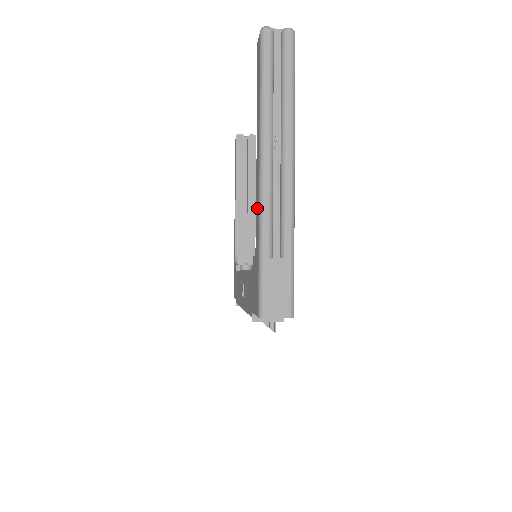
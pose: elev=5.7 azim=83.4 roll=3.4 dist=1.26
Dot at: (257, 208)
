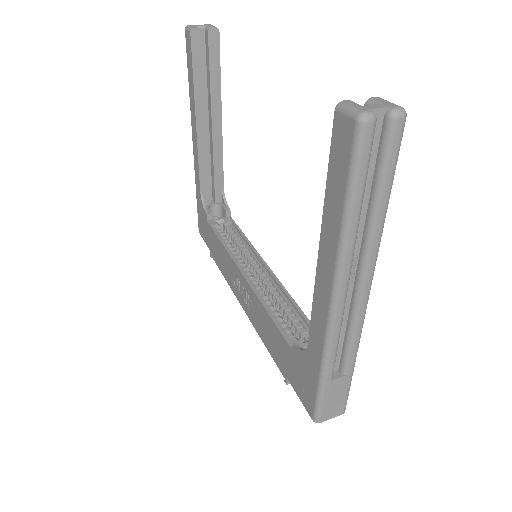
Dot at: (317, 329)
